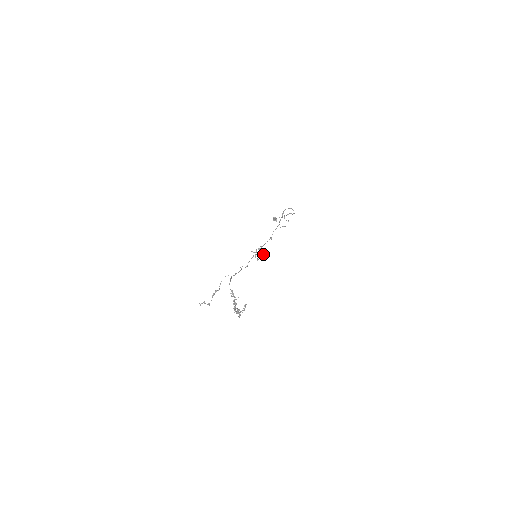
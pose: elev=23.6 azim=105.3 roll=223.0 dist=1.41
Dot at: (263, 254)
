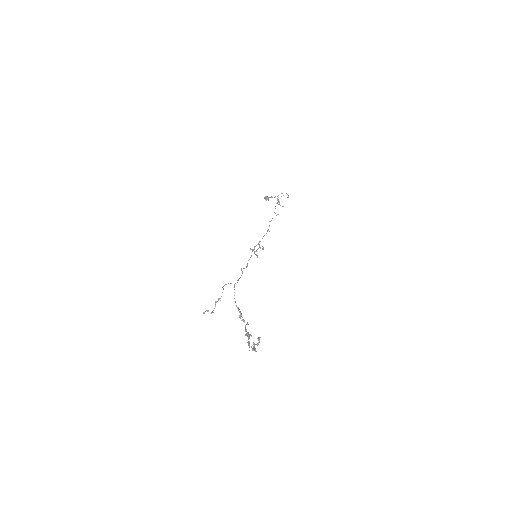
Dot at: (262, 249)
